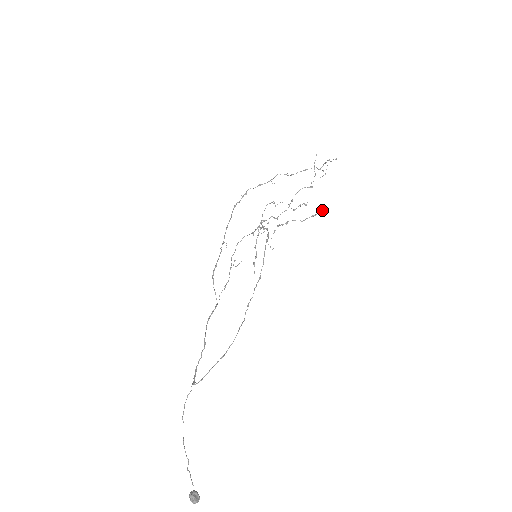
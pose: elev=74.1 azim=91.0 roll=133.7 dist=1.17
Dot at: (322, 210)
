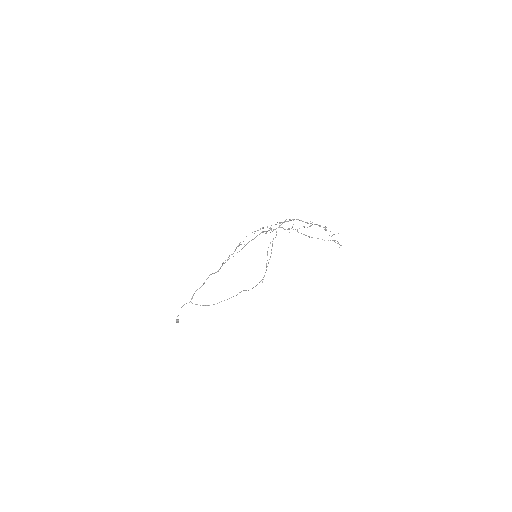
Dot at: occluded
